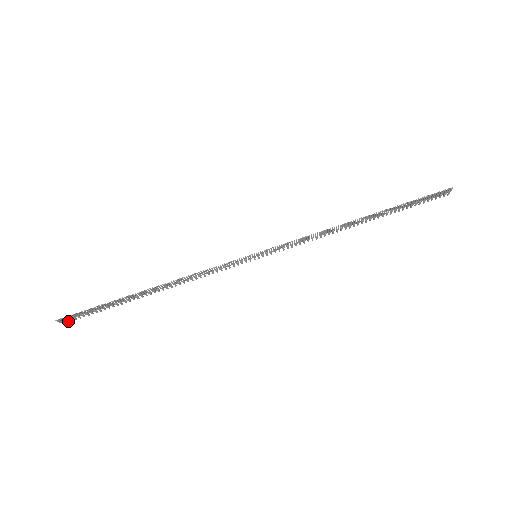
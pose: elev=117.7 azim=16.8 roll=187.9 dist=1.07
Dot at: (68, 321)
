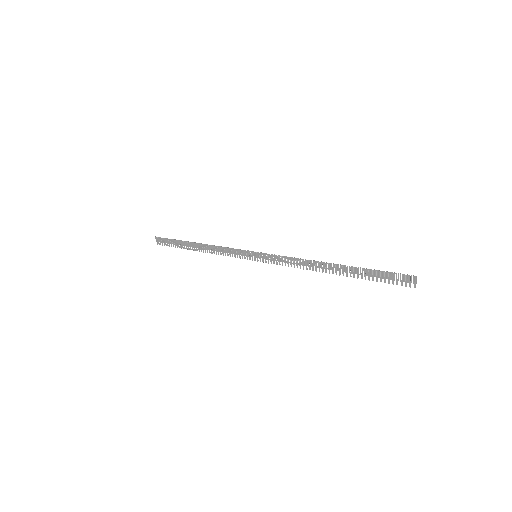
Dot at: (160, 244)
